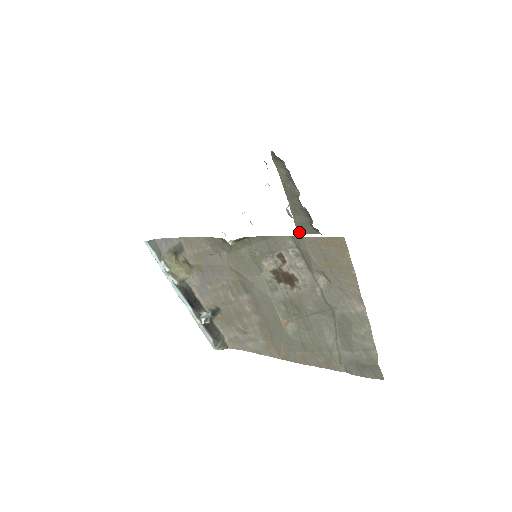
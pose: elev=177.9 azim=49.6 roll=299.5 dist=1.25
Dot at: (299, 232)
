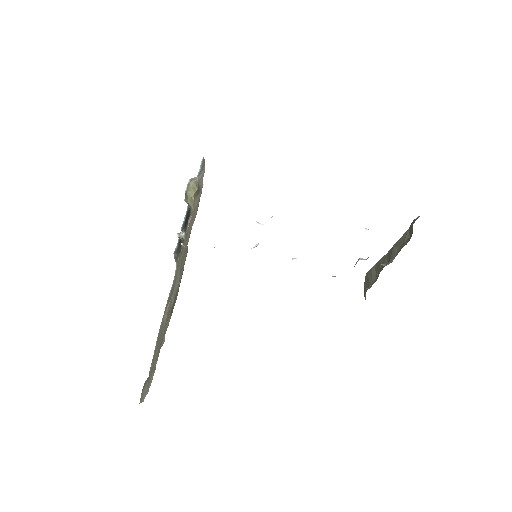
Dot at: (366, 276)
